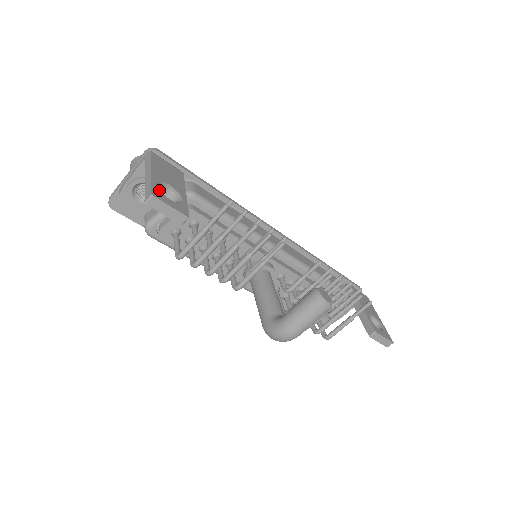
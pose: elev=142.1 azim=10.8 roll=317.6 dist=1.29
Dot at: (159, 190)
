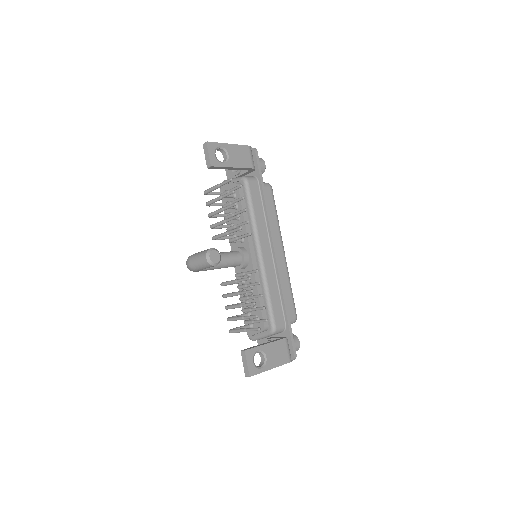
Dot at: (216, 147)
